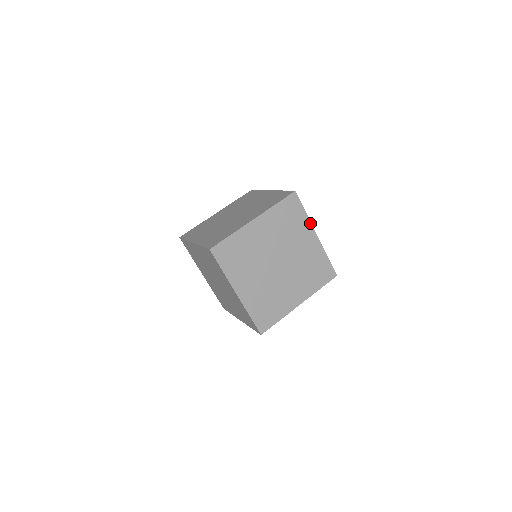
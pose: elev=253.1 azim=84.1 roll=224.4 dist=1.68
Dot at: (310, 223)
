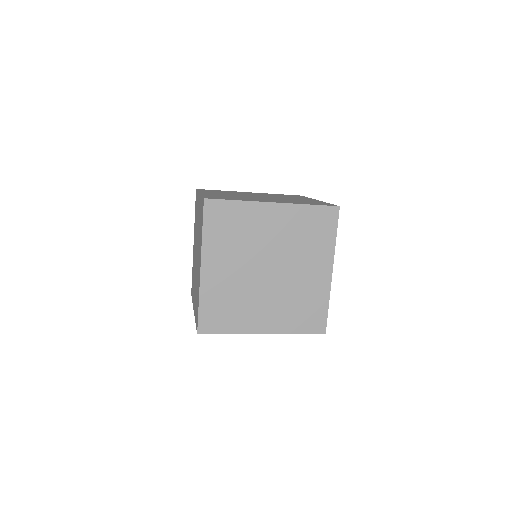
Dot at: (254, 203)
